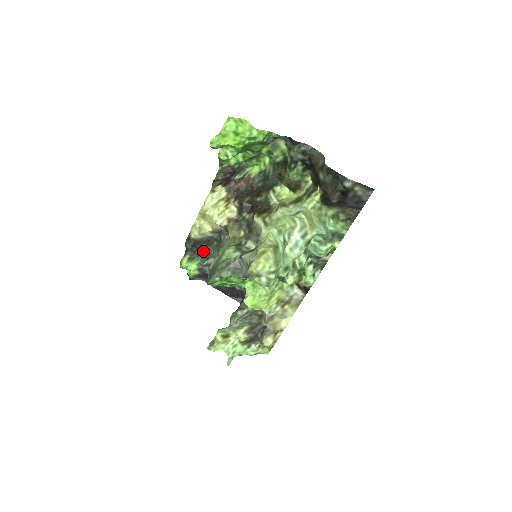
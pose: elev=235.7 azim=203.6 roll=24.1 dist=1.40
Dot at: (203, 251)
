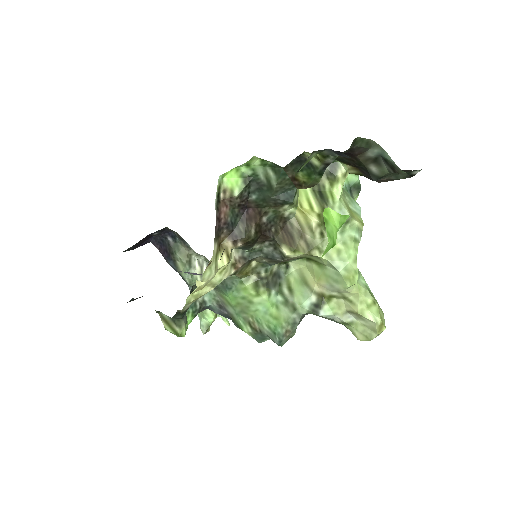
Dot at: occluded
